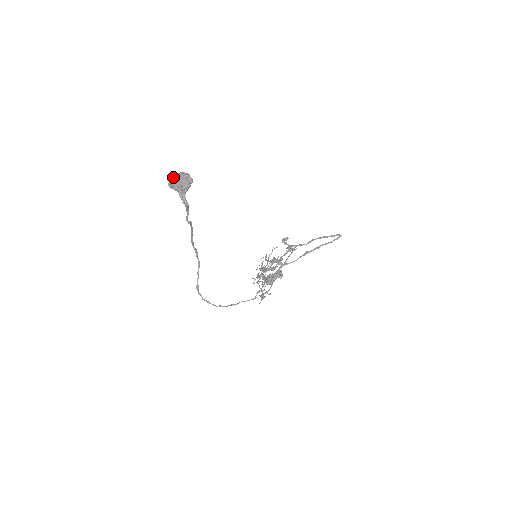
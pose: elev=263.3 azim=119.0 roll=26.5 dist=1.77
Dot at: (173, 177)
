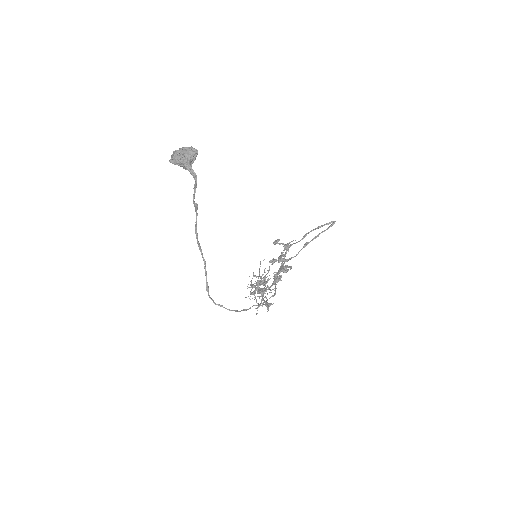
Dot at: (174, 152)
